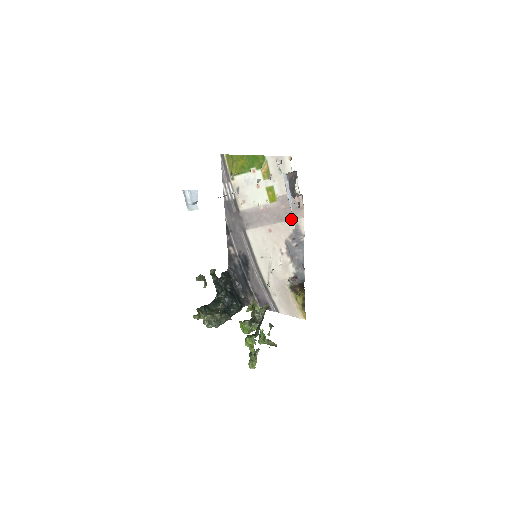
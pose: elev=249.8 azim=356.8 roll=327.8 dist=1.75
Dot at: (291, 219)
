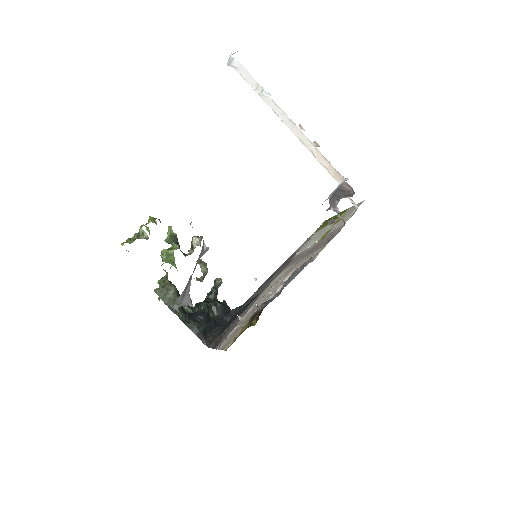
Dot at: (318, 249)
